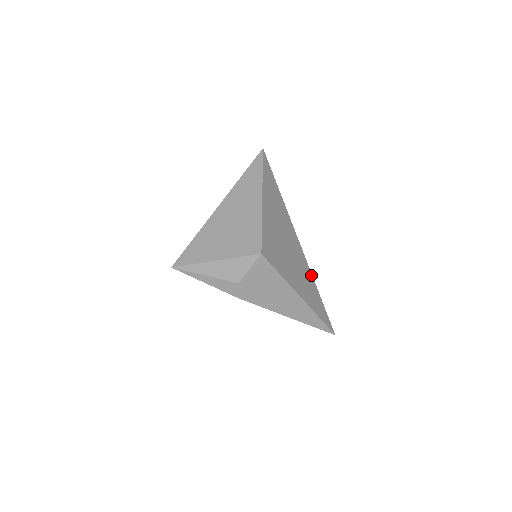
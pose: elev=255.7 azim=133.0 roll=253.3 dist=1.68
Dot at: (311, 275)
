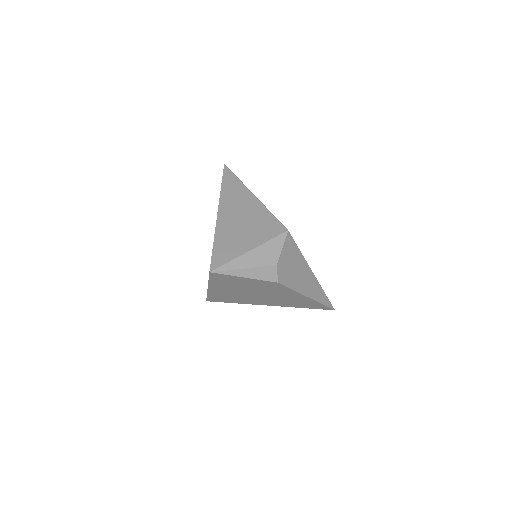
Dot at: occluded
